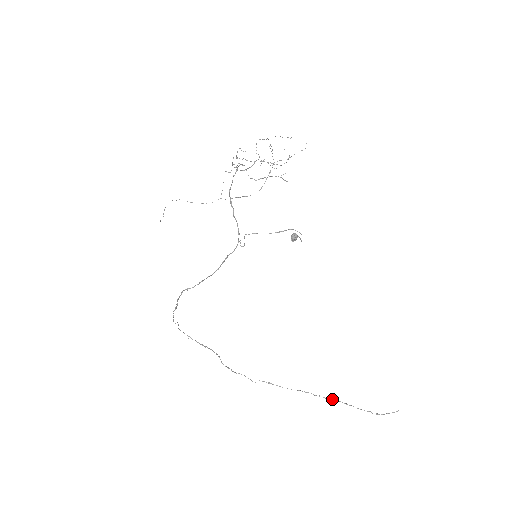
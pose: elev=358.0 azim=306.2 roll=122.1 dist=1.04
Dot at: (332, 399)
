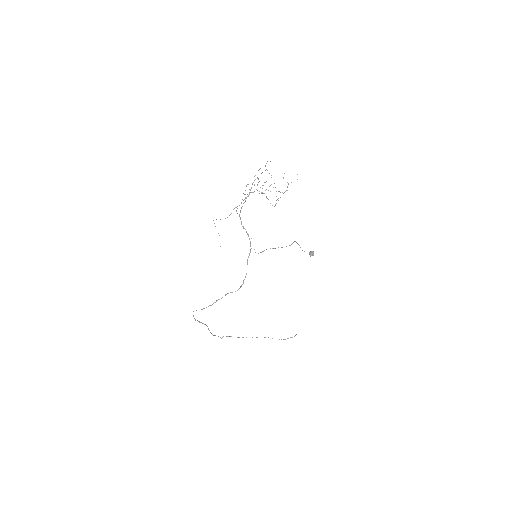
Dot at: occluded
